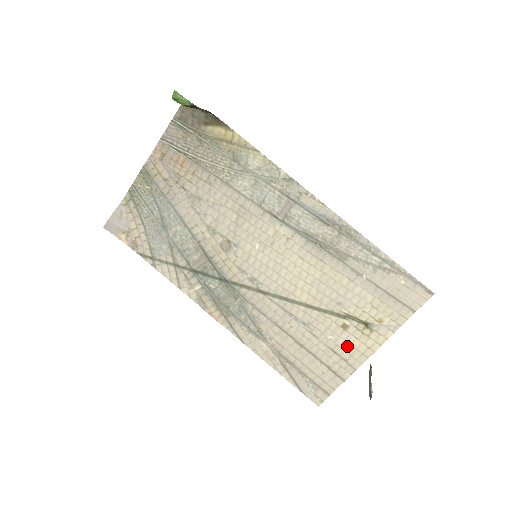
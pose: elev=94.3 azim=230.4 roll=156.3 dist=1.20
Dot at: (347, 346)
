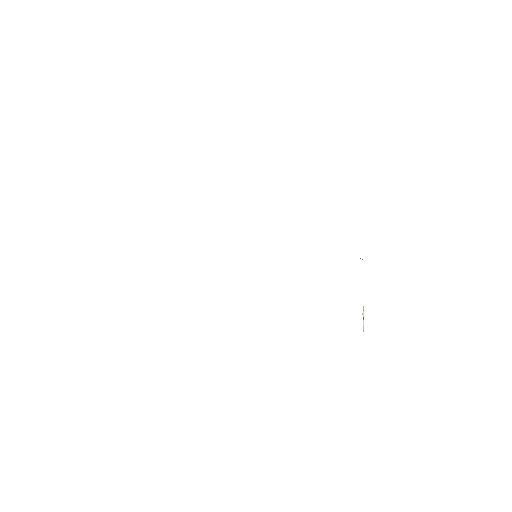
Dot at: occluded
